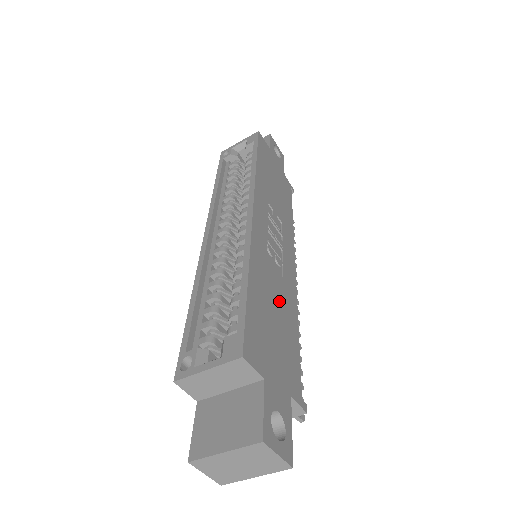
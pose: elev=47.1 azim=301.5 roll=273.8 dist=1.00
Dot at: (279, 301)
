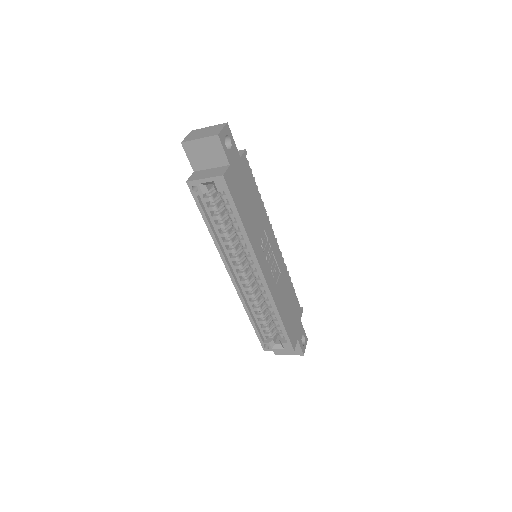
Dot at: (286, 293)
